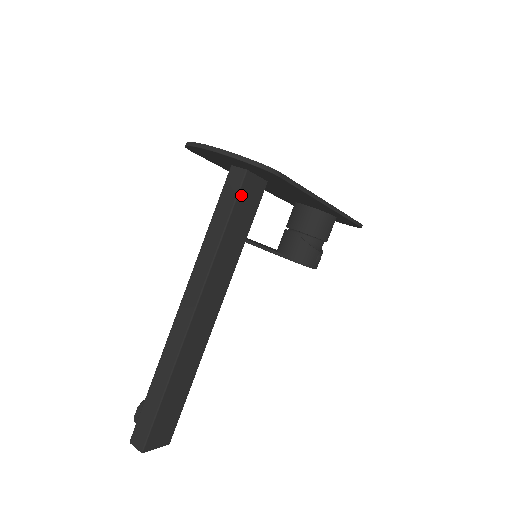
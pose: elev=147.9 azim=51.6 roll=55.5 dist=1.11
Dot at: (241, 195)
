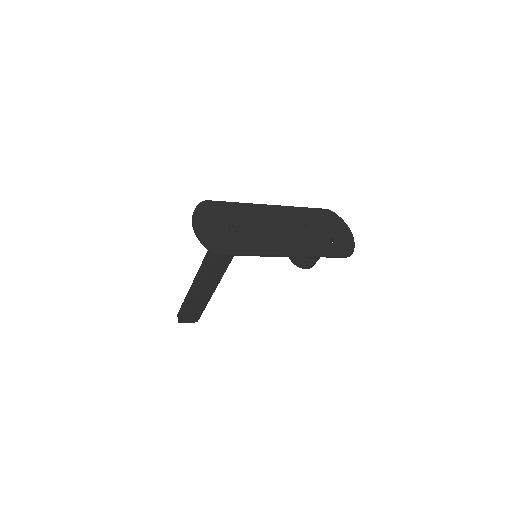
Dot at: occluded
